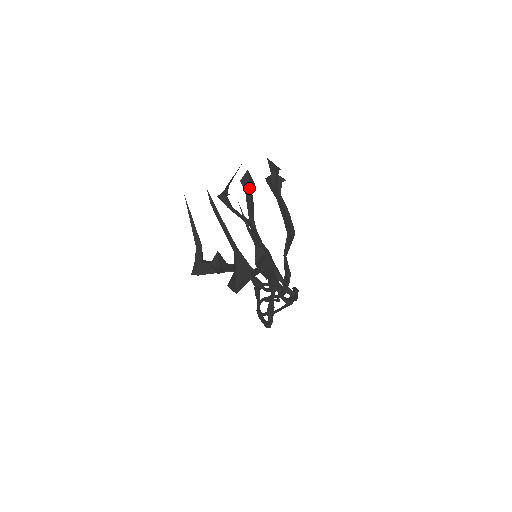
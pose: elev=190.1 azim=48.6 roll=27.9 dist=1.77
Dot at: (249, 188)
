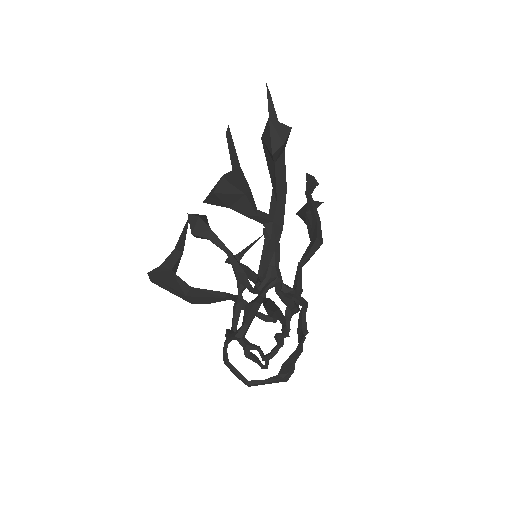
Dot at: occluded
